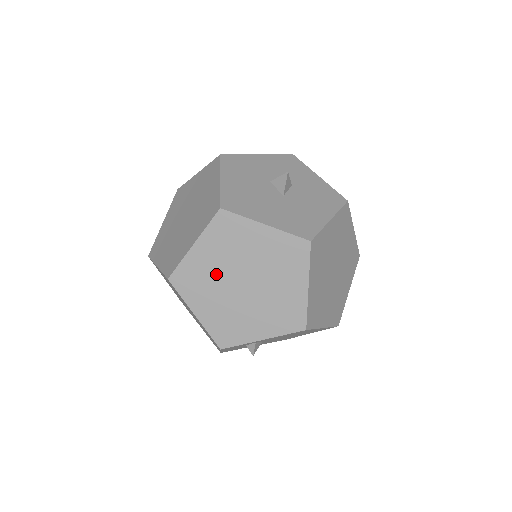
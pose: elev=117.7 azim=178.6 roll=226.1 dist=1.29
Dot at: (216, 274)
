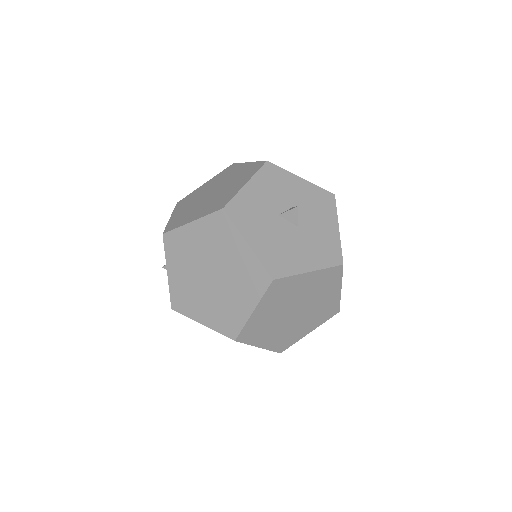
Dot at: (273, 318)
